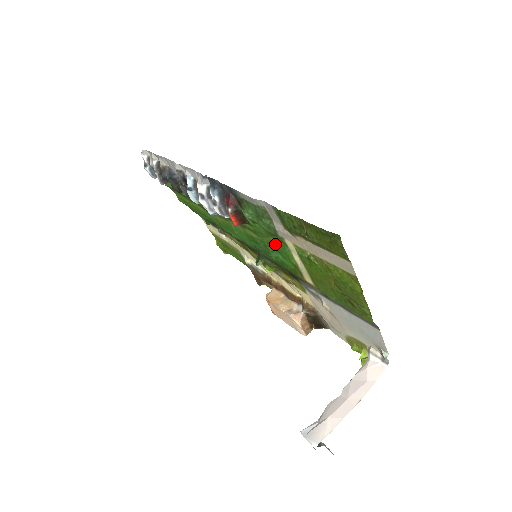
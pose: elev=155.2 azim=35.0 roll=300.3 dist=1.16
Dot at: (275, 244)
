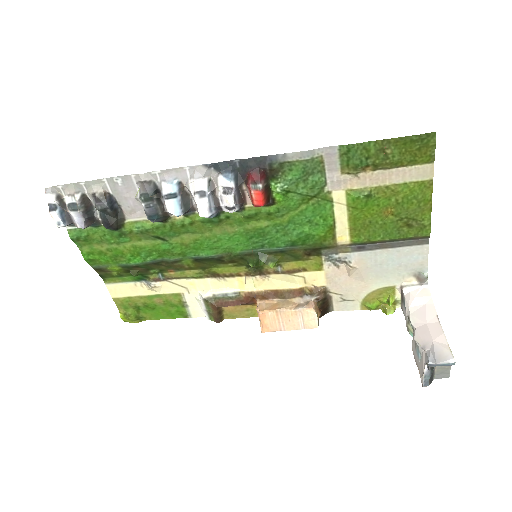
Dot at: (307, 212)
